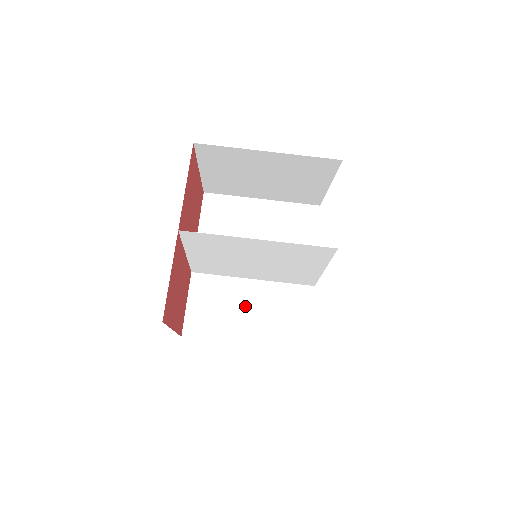
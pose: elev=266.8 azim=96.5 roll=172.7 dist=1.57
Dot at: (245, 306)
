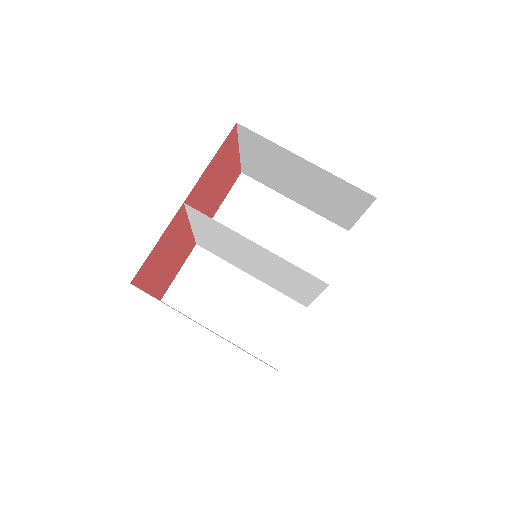
Dot at: (232, 298)
